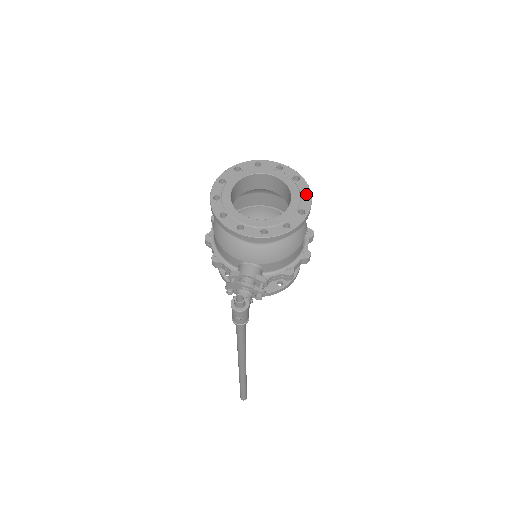
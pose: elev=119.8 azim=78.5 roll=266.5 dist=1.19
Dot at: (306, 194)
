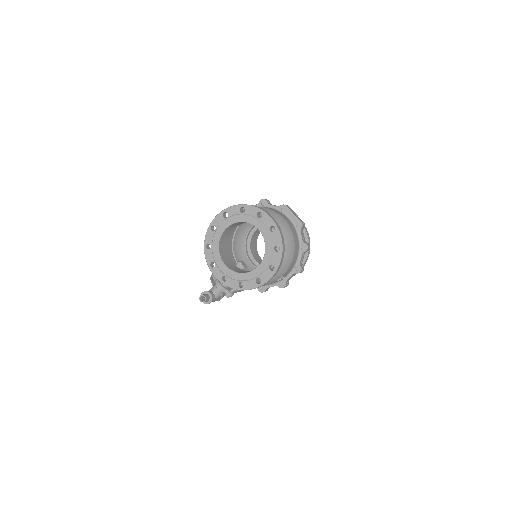
Dot at: (275, 266)
